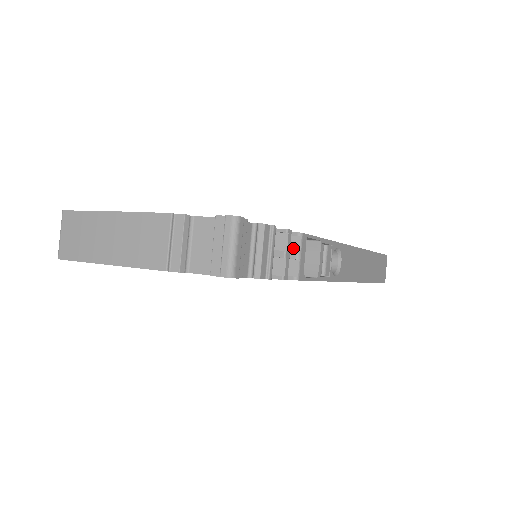
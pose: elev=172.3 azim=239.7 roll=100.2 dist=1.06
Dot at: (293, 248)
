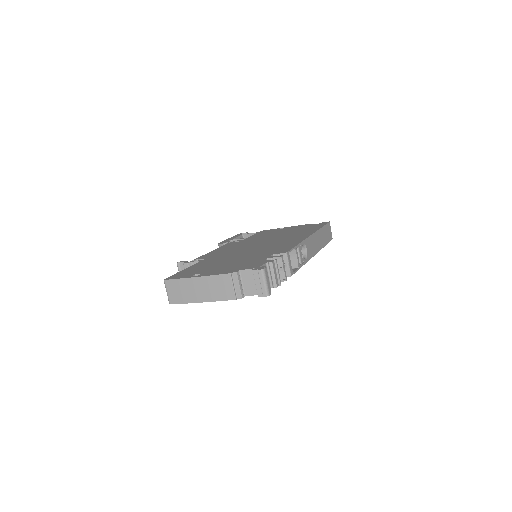
Dot at: (284, 261)
